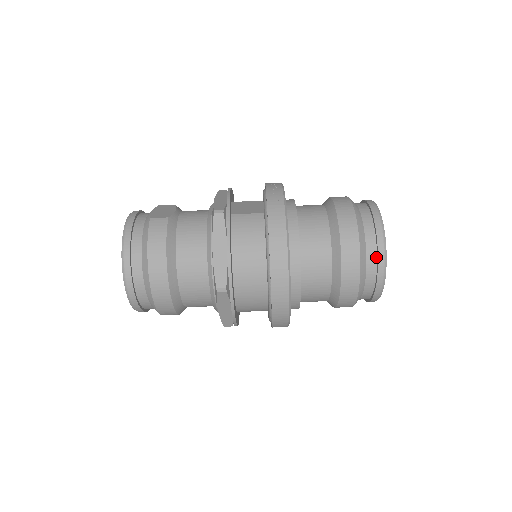
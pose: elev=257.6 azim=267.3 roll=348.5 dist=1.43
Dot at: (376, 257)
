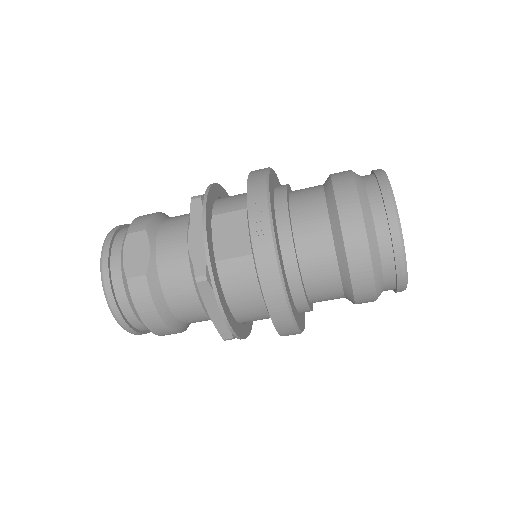
Dot at: (395, 279)
